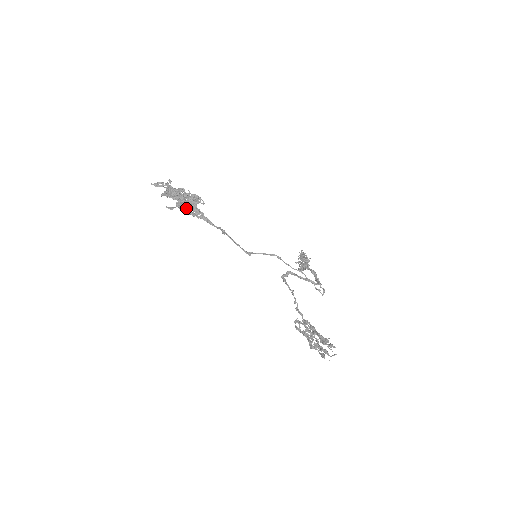
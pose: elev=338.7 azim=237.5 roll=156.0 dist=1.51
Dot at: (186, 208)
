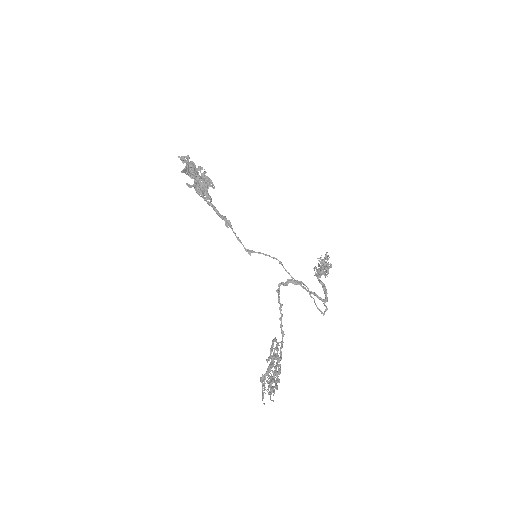
Dot at: (199, 190)
